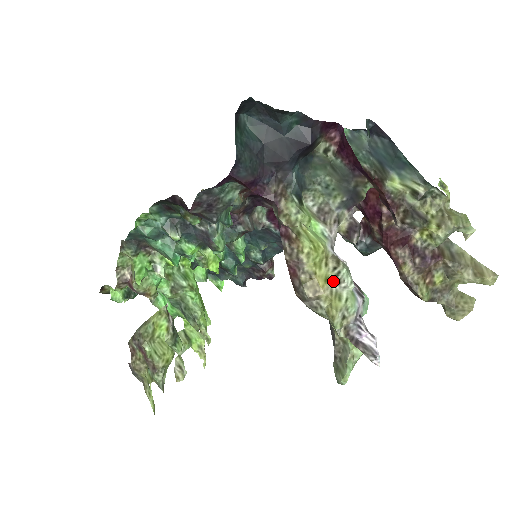
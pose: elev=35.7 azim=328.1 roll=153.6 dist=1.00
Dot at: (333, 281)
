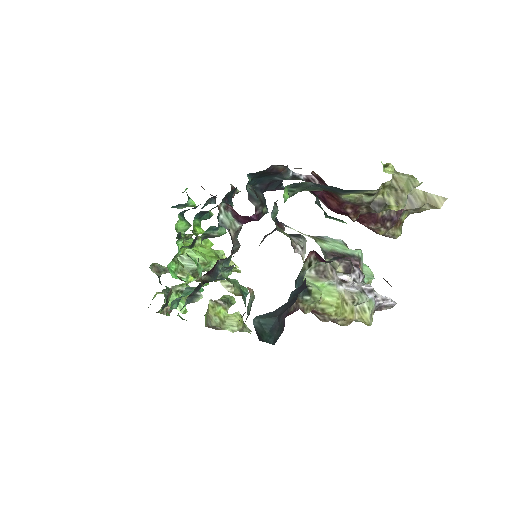
Dot at: (355, 306)
